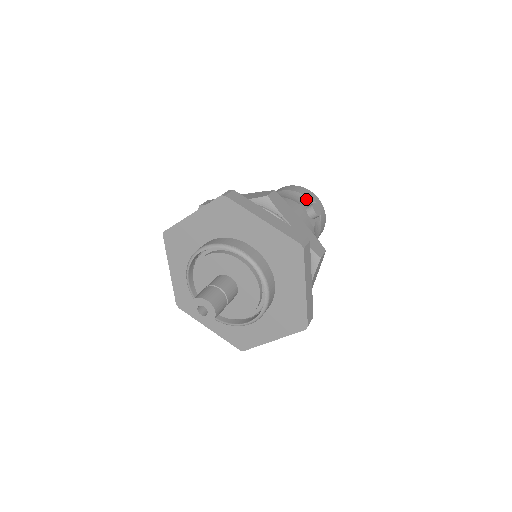
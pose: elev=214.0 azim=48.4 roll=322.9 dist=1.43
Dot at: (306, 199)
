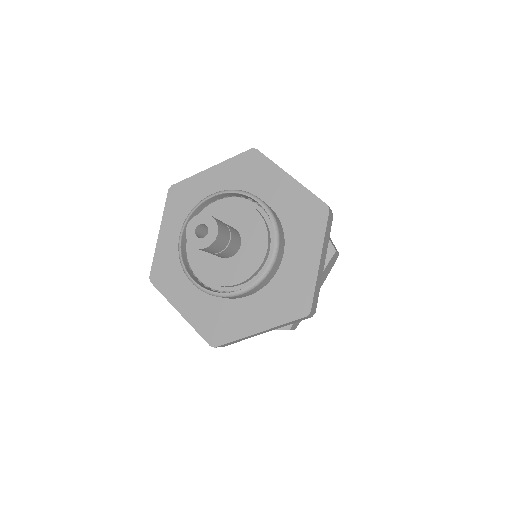
Dot at: occluded
